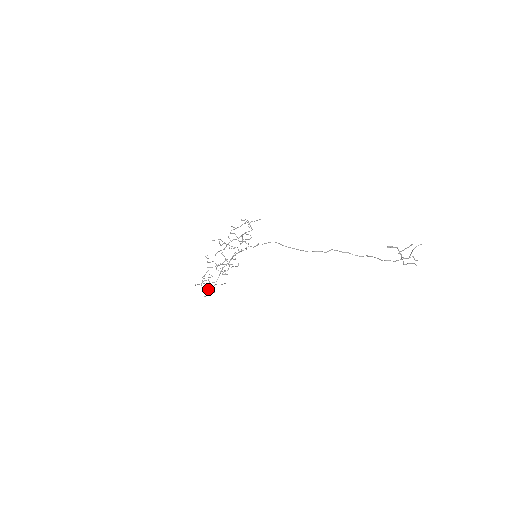
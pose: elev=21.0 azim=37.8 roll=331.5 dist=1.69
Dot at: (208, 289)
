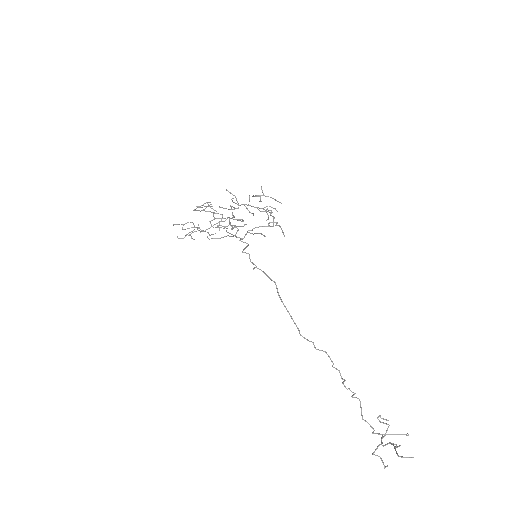
Dot at: (189, 232)
